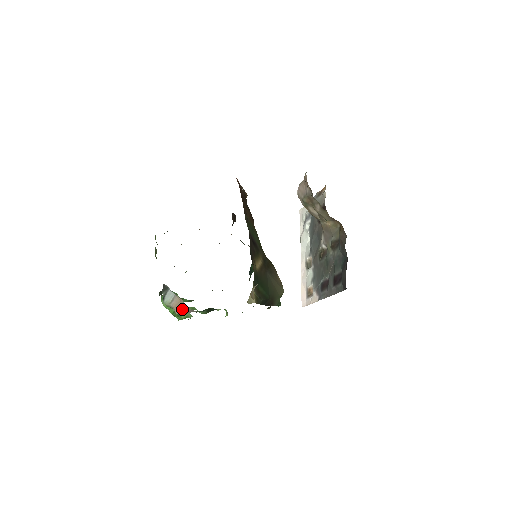
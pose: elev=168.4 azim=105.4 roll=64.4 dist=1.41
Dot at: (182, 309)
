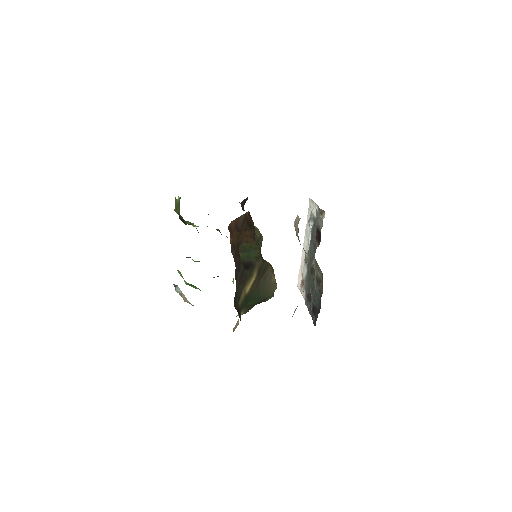
Dot at: (188, 302)
